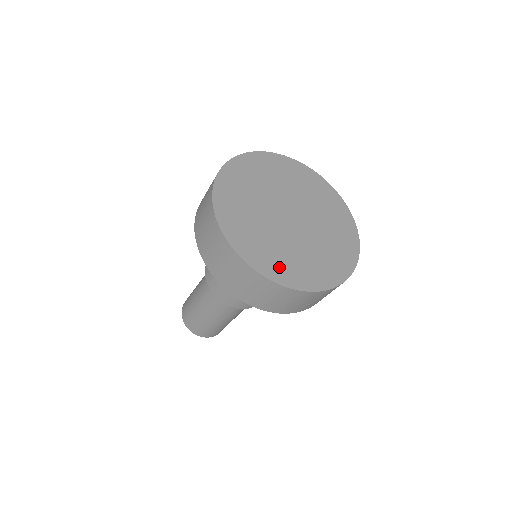
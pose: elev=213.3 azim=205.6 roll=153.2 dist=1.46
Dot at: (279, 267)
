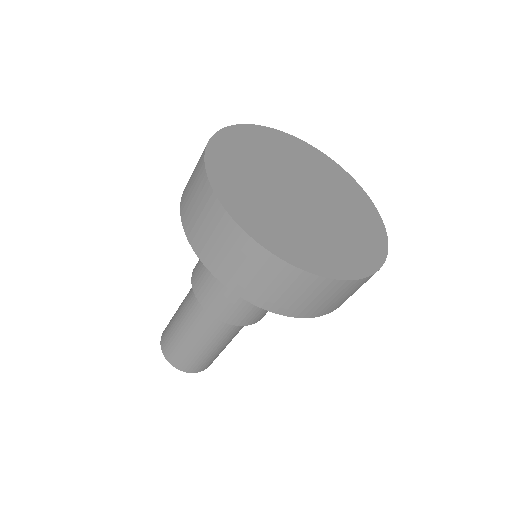
Dot at: (230, 180)
